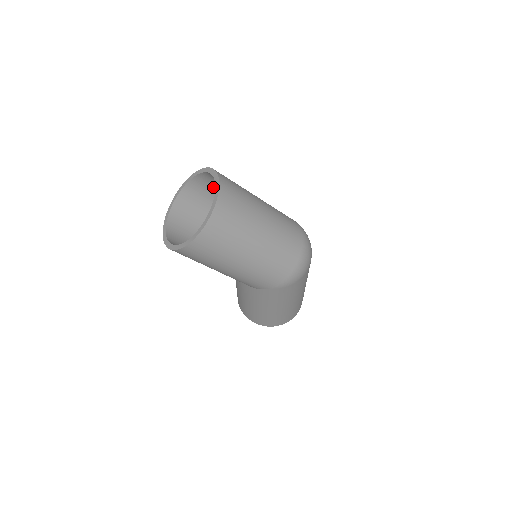
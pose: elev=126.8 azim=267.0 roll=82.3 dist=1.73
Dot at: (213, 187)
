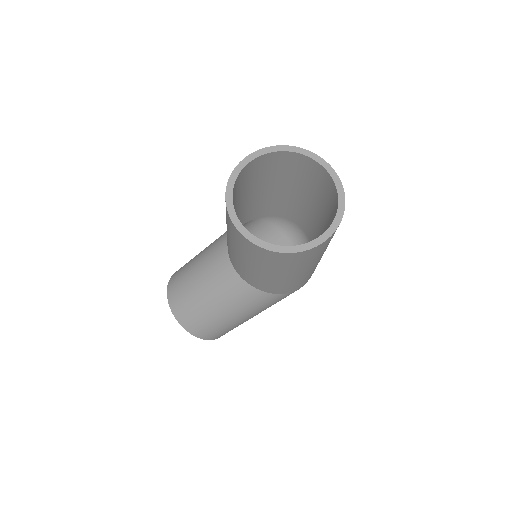
Dot at: (264, 170)
